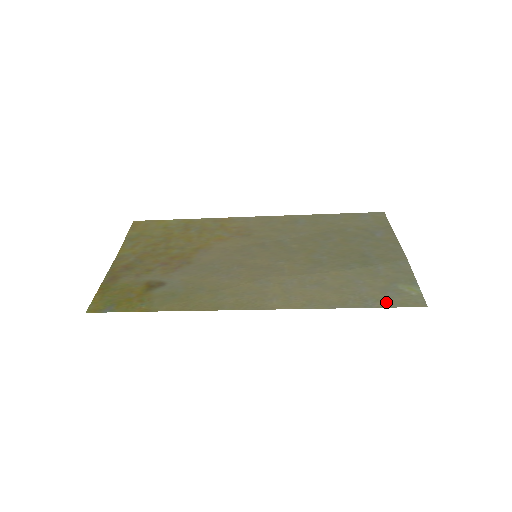
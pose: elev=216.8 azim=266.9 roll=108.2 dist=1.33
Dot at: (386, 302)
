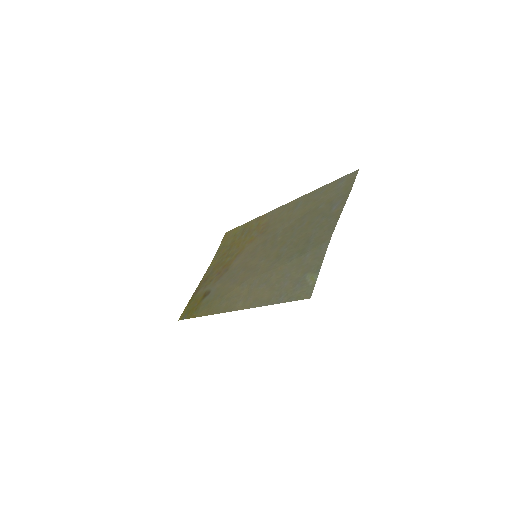
Dot at: (290, 296)
